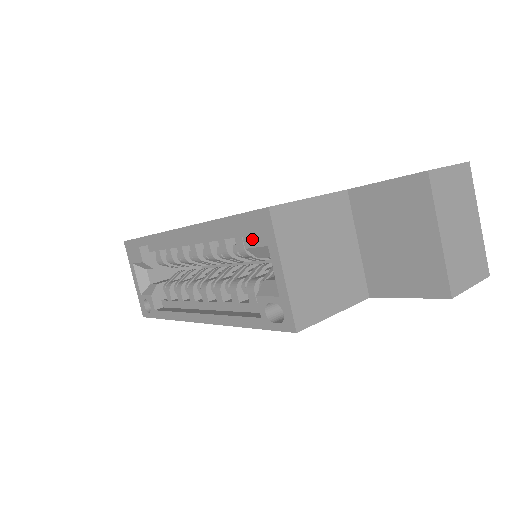
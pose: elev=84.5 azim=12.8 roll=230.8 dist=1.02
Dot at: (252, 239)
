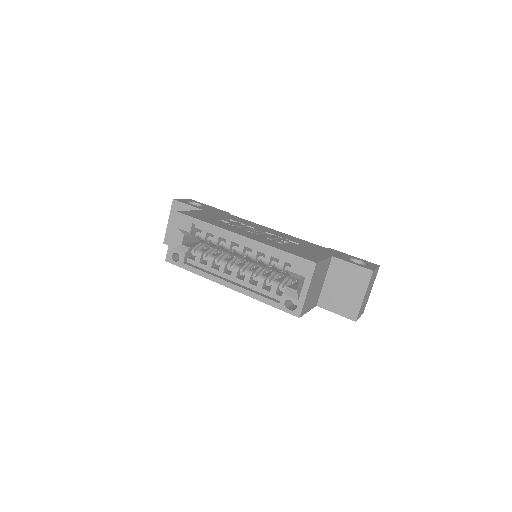
Dot at: (297, 270)
